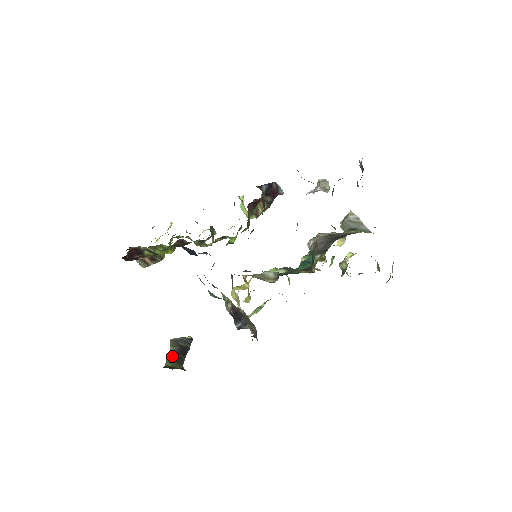
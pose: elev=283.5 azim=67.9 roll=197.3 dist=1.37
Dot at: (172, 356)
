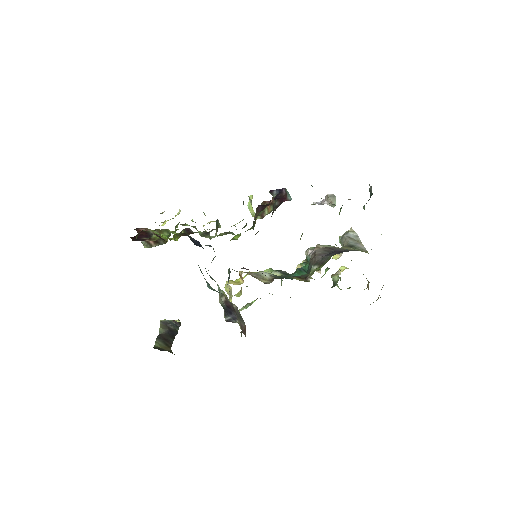
Dot at: (161, 337)
